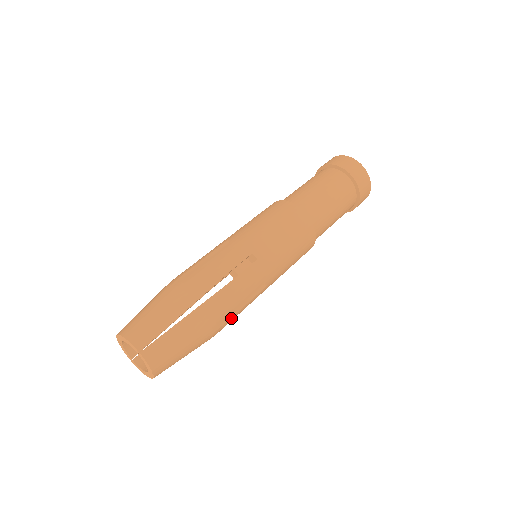
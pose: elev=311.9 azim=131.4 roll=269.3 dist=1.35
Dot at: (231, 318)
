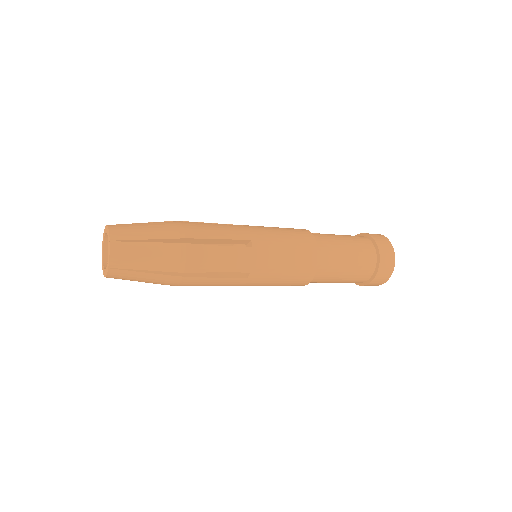
Dot at: occluded
